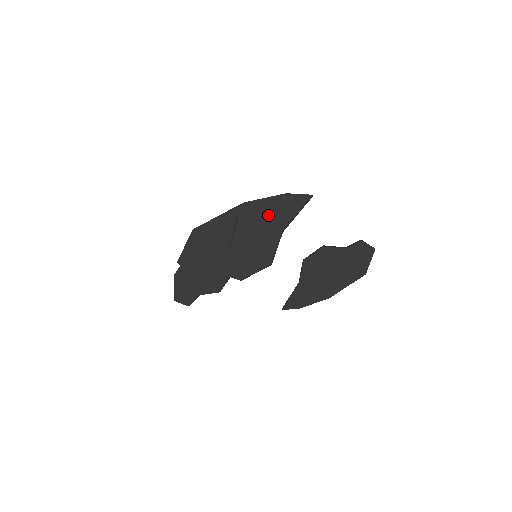
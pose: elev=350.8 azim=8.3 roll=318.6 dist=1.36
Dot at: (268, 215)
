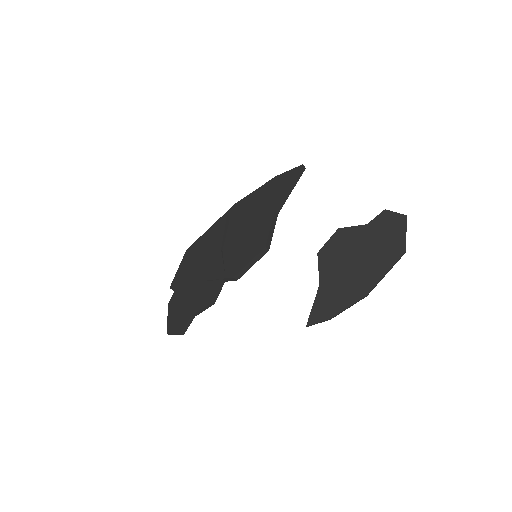
Dot at: (259, 202)
